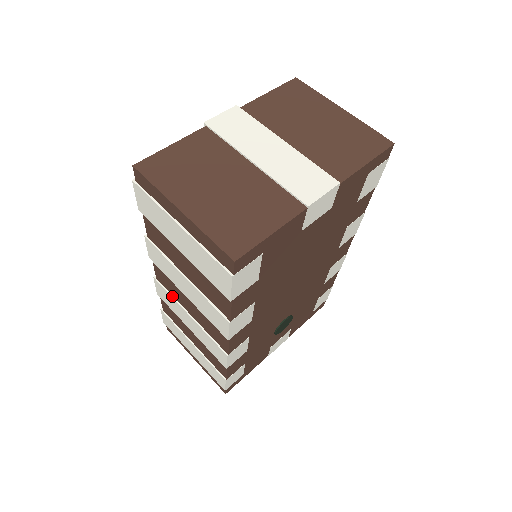
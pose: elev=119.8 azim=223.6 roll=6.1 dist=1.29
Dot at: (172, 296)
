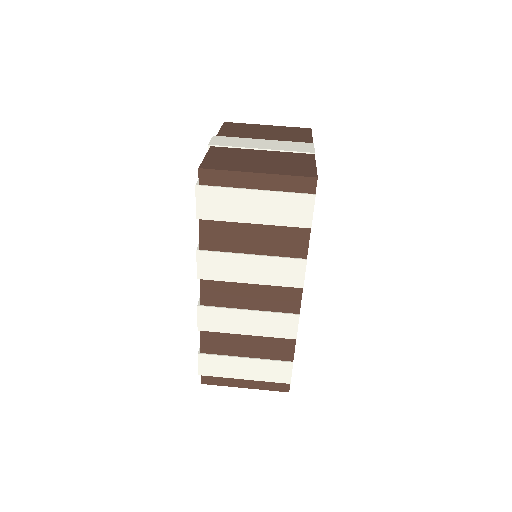
Dot at: (224, 308)
